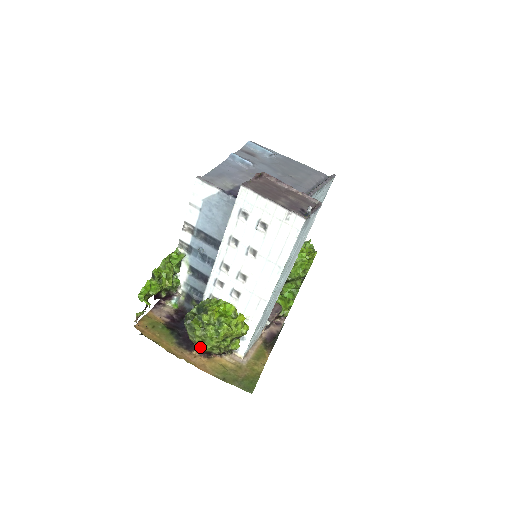
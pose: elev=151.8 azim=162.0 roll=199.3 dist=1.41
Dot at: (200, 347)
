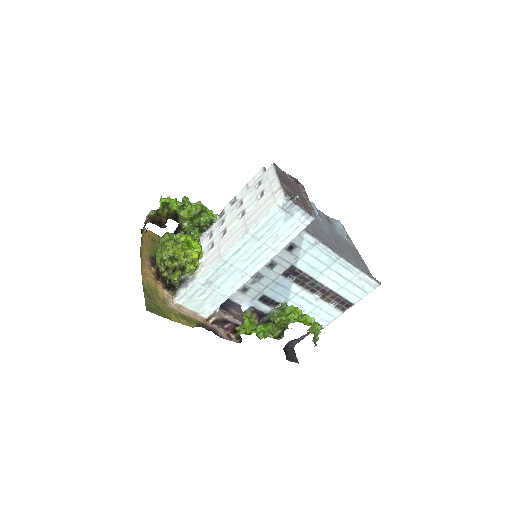
Dot at: (156, 255)
